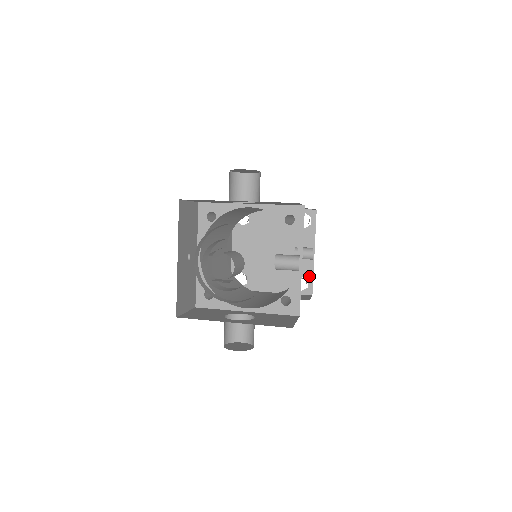
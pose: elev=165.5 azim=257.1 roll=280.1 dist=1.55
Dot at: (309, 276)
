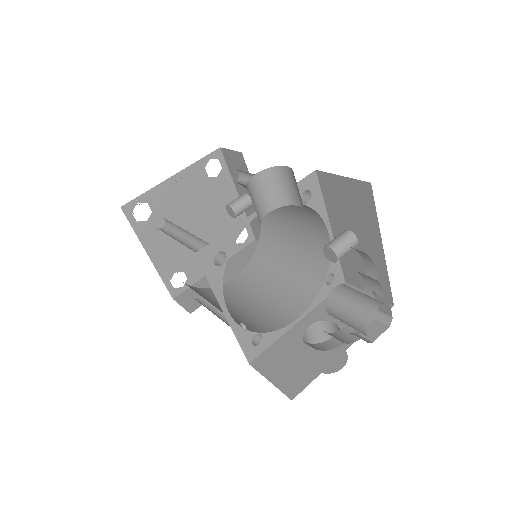
Dot at: occluded
